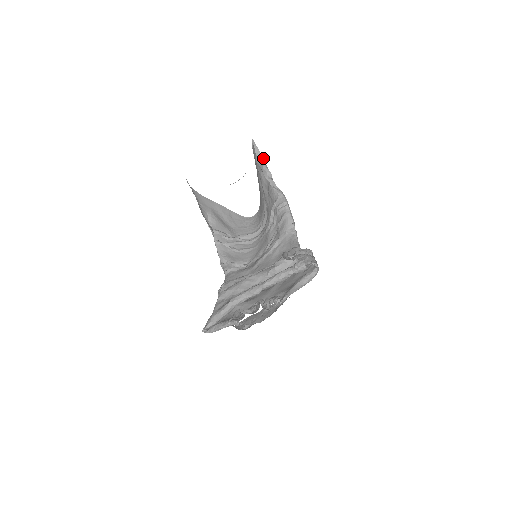
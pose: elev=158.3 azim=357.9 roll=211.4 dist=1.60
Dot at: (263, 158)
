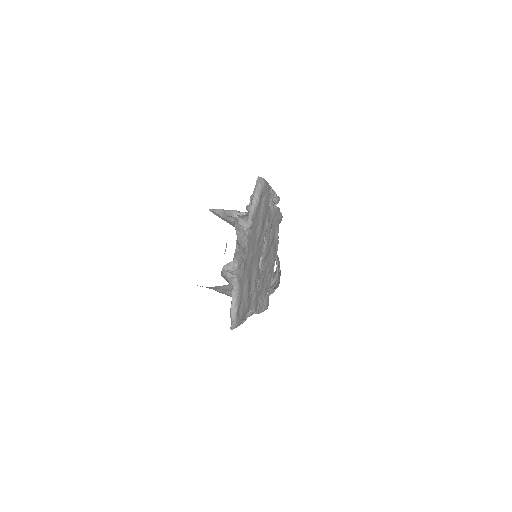
Dot at: (223, 209)
